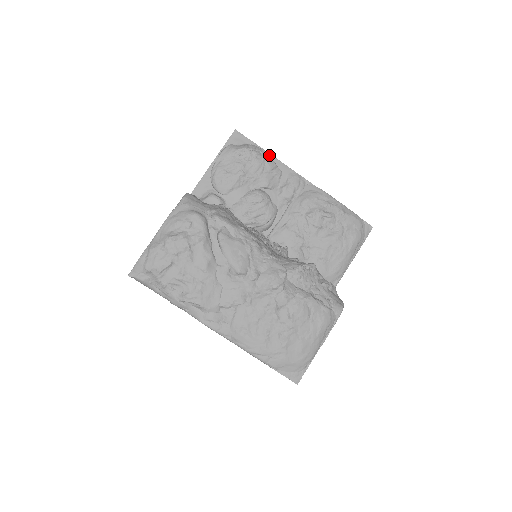
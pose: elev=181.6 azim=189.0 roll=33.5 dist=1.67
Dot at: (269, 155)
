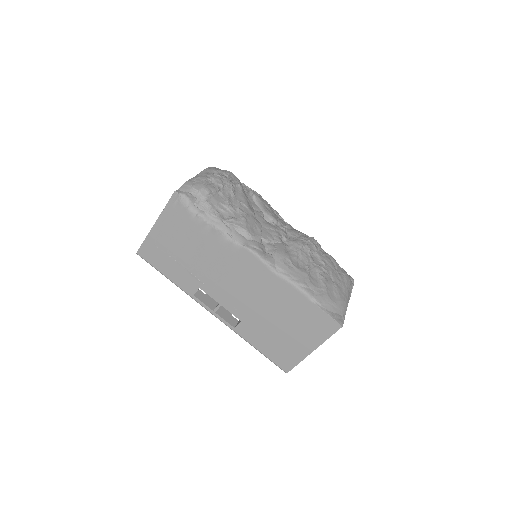
Dot at: occluded
